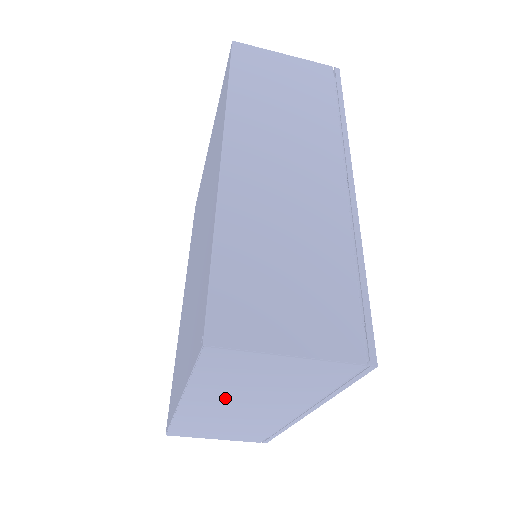
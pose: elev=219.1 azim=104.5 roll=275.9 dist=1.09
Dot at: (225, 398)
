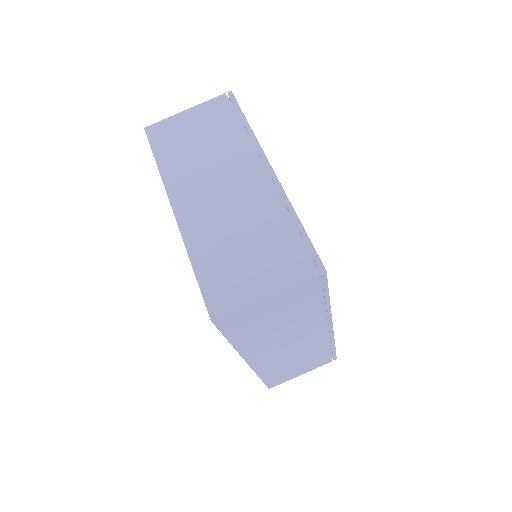
Dot at: (194, 178)
